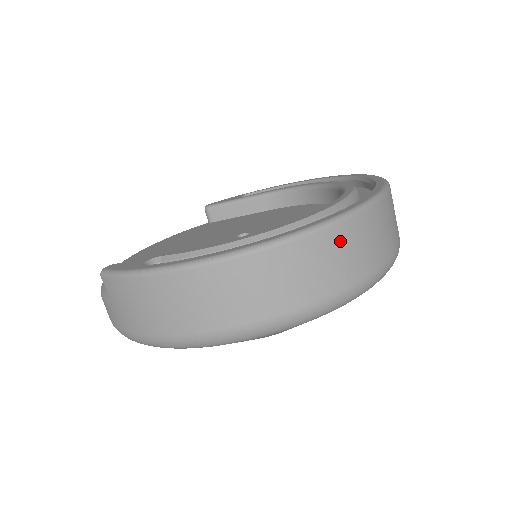
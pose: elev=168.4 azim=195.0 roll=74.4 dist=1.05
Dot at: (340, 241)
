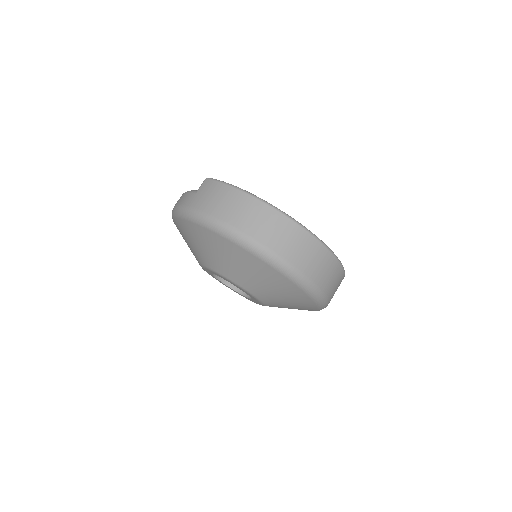
Dot at: (317, 251)
